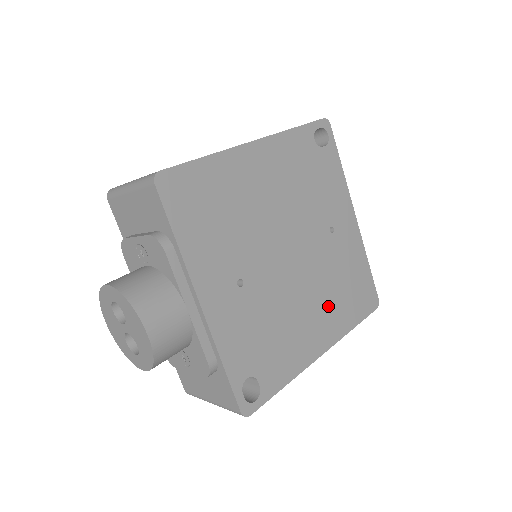
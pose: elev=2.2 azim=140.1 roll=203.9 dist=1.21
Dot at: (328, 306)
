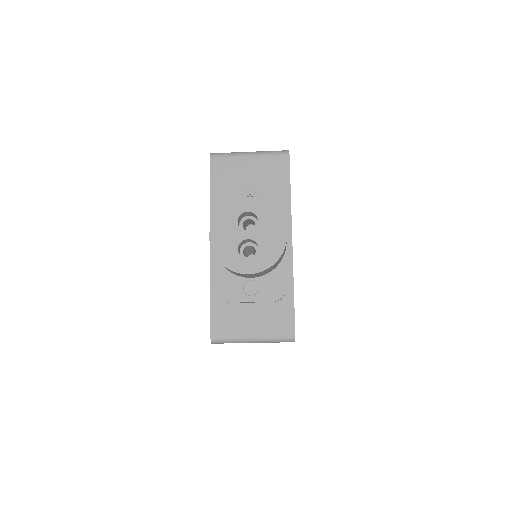
Dot at: occluded
